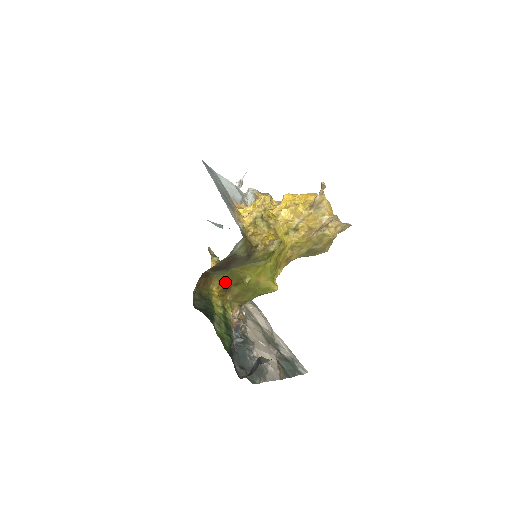
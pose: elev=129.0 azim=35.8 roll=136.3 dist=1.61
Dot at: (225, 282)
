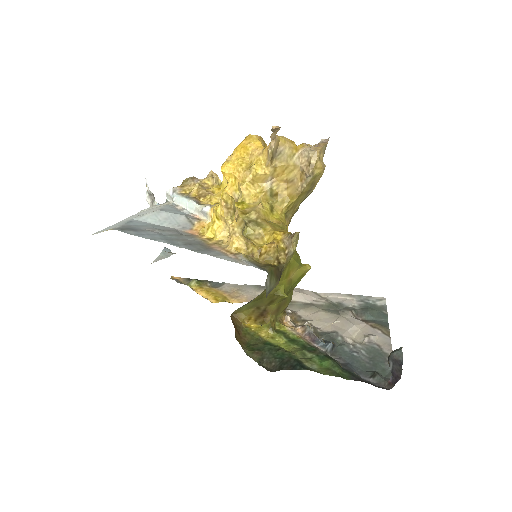
Dot at: (253, 309)
